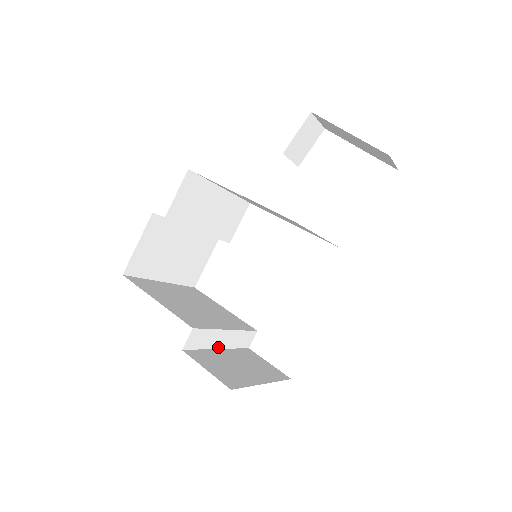
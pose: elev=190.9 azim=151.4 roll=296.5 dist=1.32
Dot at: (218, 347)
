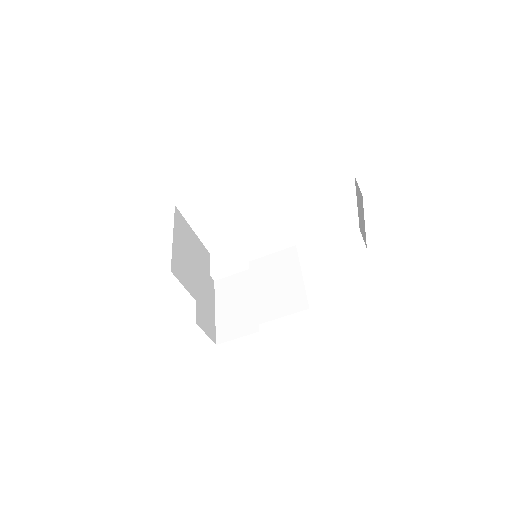
Dot at: occluded
